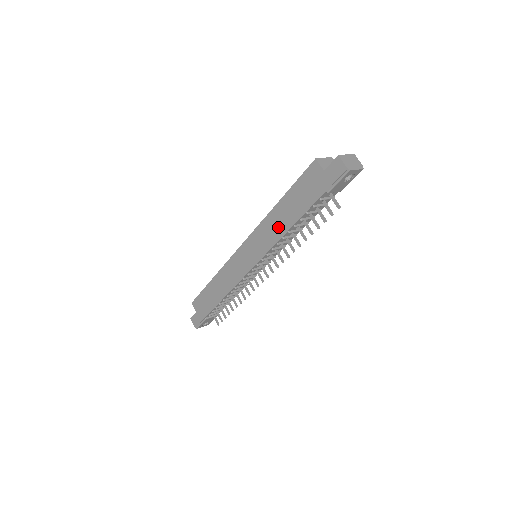
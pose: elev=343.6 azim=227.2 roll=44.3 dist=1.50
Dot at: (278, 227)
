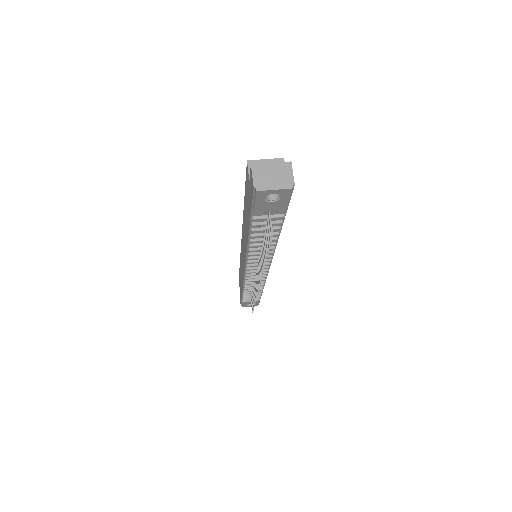
Dot at: (245, 234)
